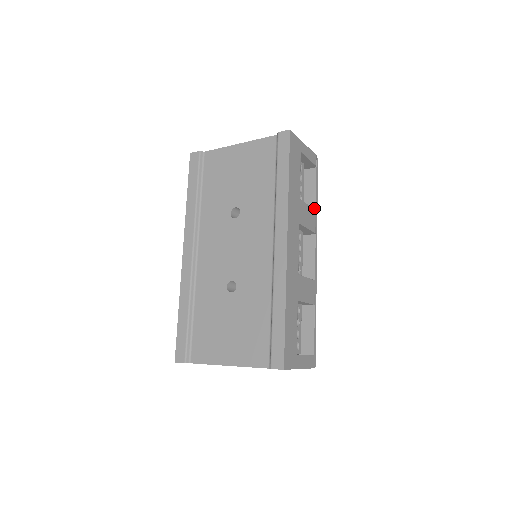
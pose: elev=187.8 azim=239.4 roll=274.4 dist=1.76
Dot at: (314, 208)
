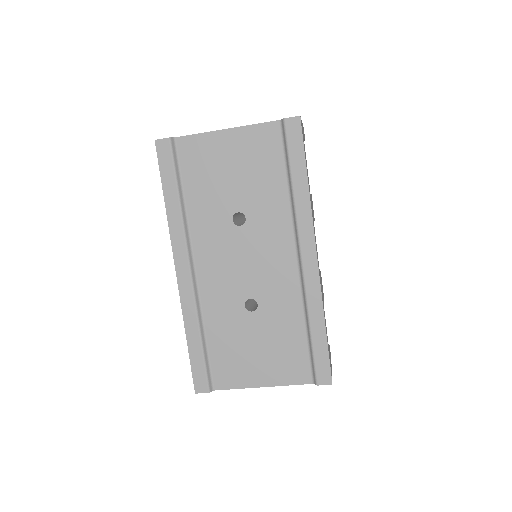
Dot at: occluded
